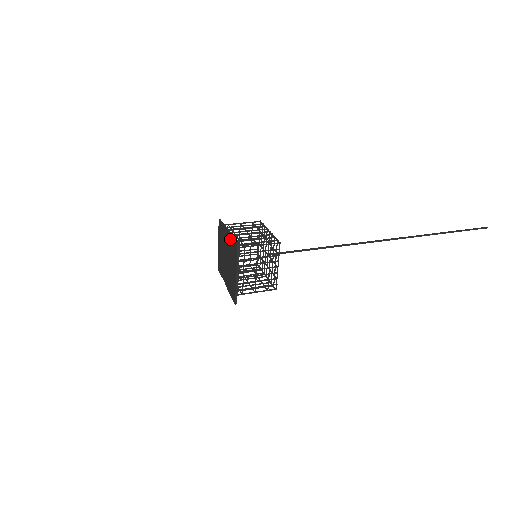
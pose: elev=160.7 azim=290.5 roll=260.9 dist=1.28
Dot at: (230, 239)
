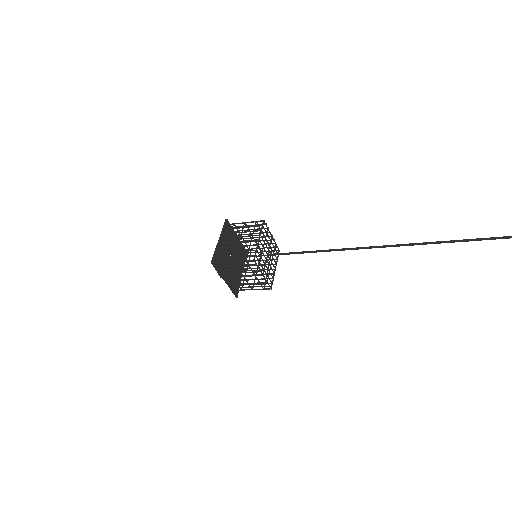
Dot at: (218, 250)
